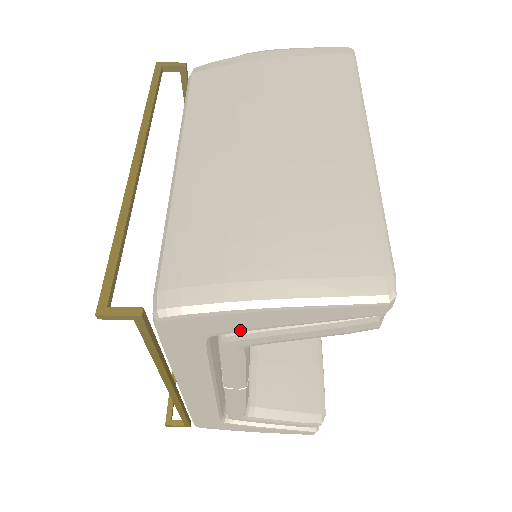
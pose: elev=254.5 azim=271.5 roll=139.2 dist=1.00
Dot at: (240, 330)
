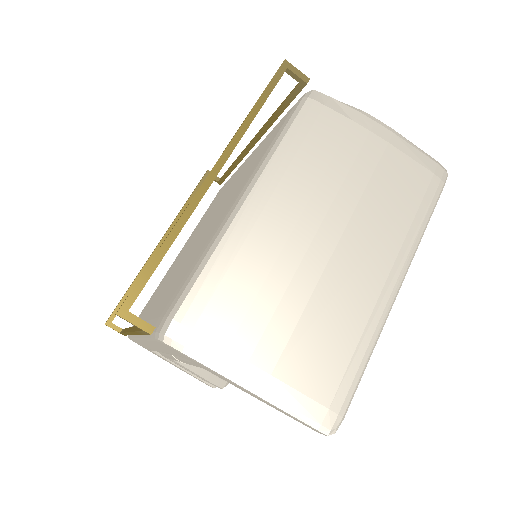
Dot at: occluded
